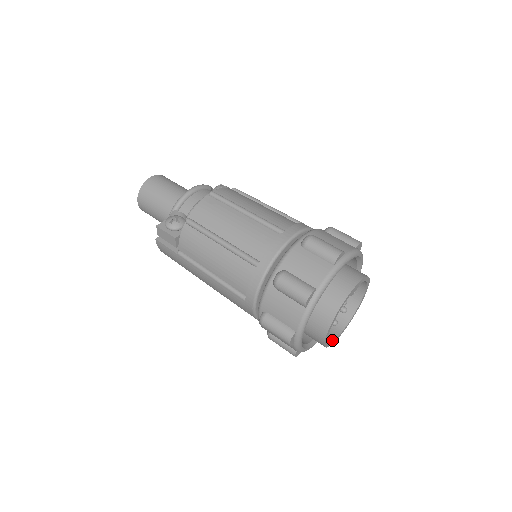
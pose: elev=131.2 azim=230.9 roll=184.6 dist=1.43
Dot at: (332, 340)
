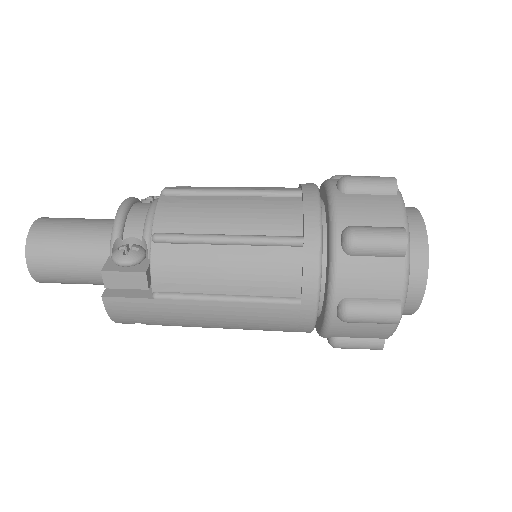
Dot at: occluded
